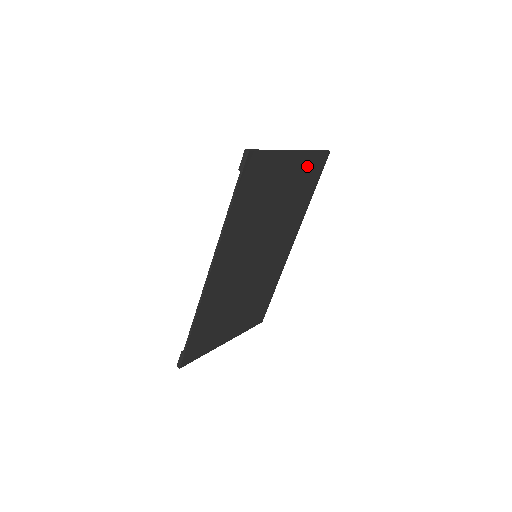
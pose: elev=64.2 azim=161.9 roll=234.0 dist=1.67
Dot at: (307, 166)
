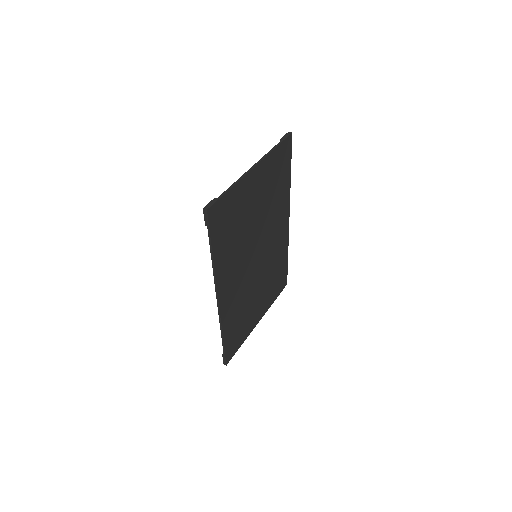
Dot at: (273, 164)
